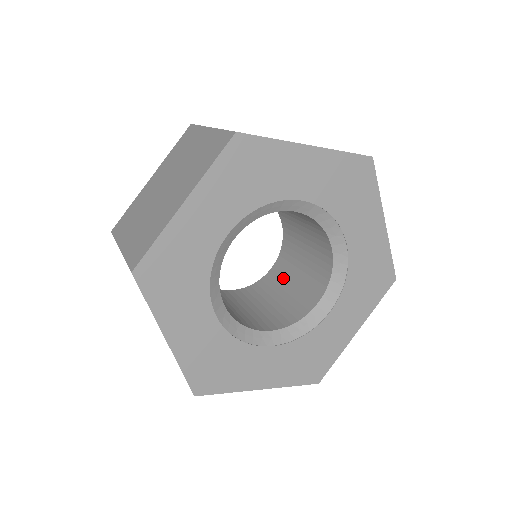
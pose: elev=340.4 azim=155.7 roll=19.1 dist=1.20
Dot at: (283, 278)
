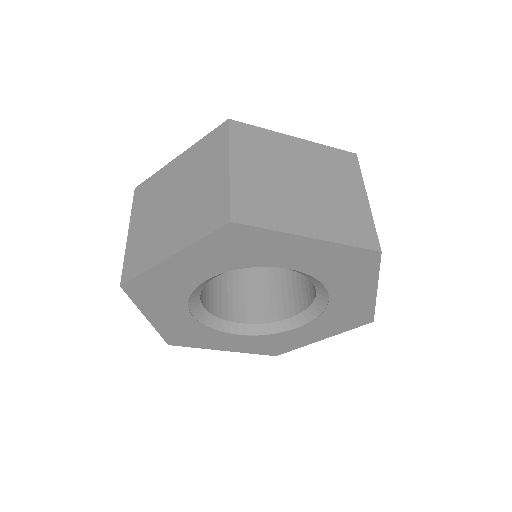
Dot at: occluded
